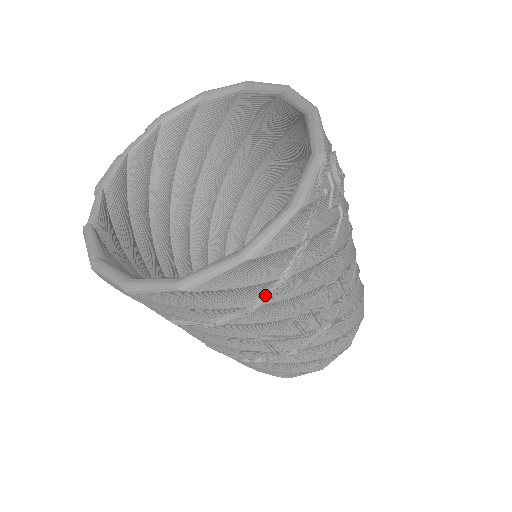
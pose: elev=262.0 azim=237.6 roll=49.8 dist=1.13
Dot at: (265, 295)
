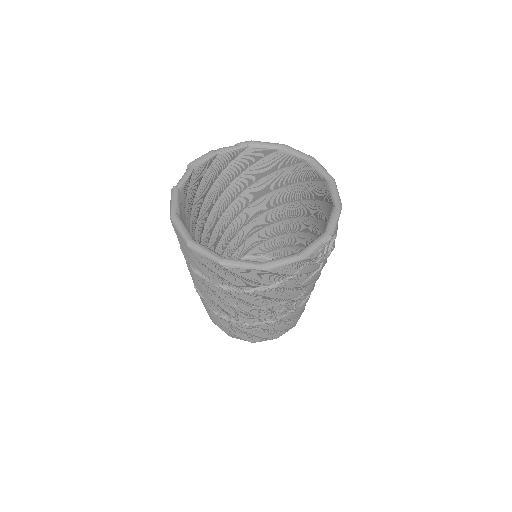
Dot at: (257, 289)
